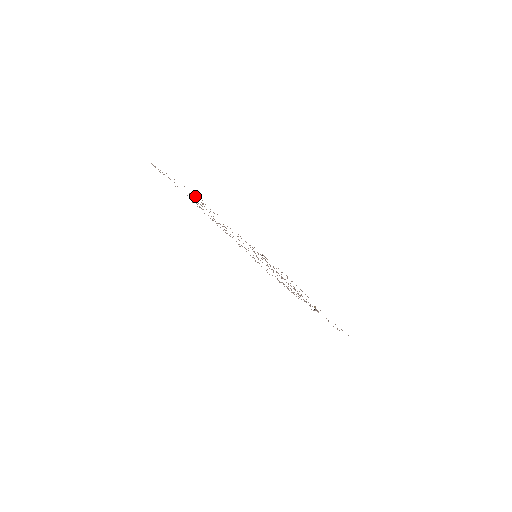
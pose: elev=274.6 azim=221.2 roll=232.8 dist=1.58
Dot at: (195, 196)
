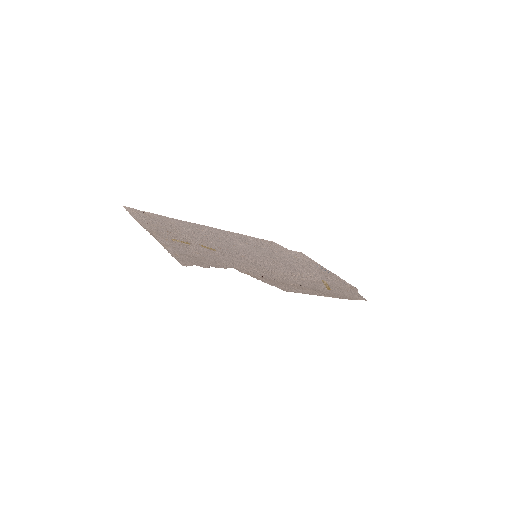
Dot at: (179, 246)
